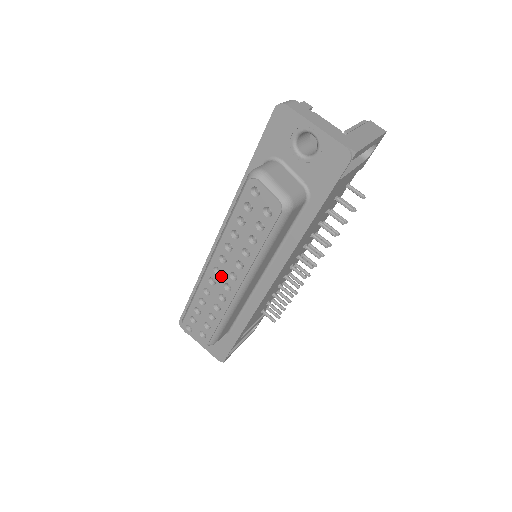
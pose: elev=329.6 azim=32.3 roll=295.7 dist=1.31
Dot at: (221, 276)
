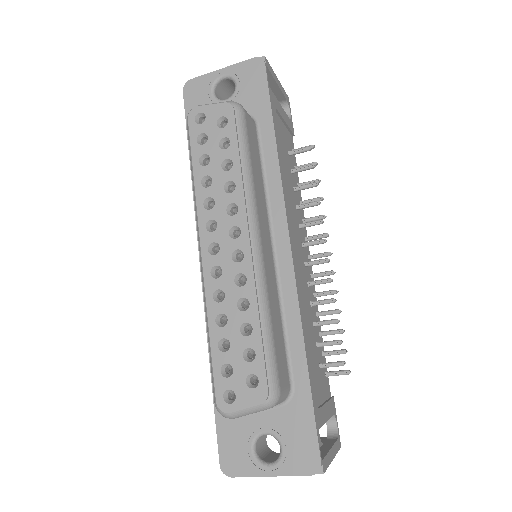
Dot at: (222, 250)
